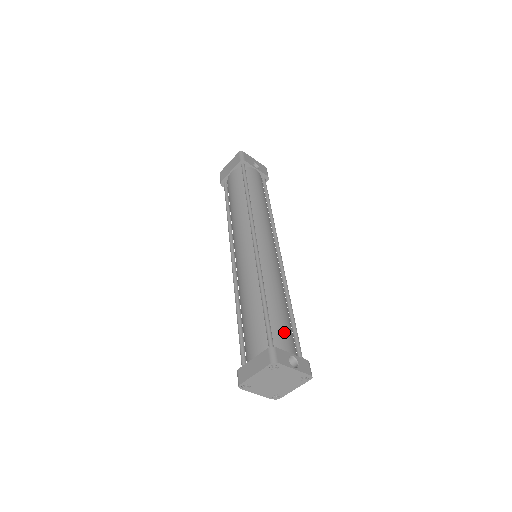
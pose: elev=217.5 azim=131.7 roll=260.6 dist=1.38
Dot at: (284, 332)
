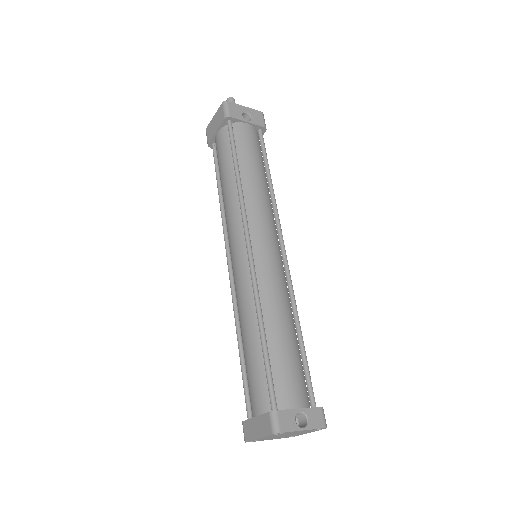
Dot at: (289, 378)
